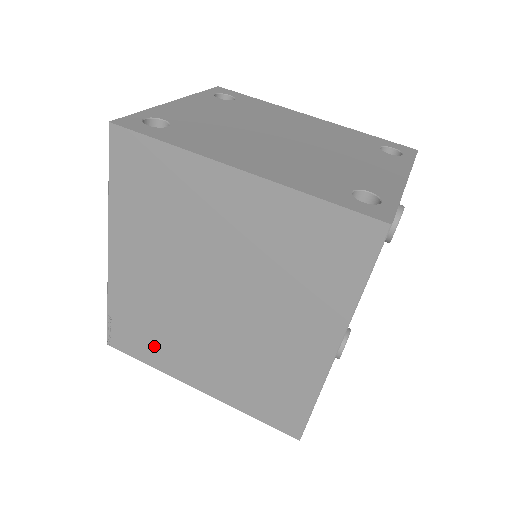
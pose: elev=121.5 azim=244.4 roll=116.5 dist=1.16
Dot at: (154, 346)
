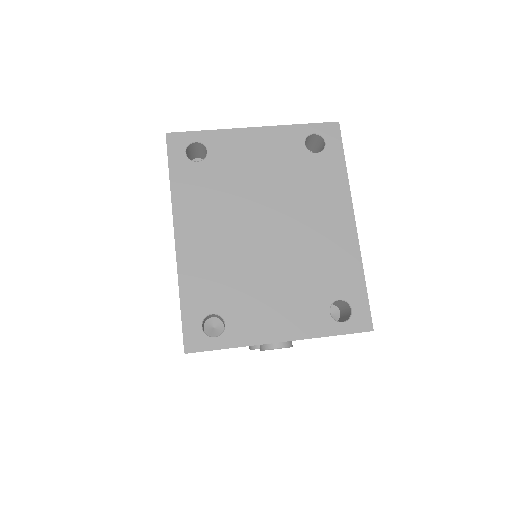
Dot at: occluded
